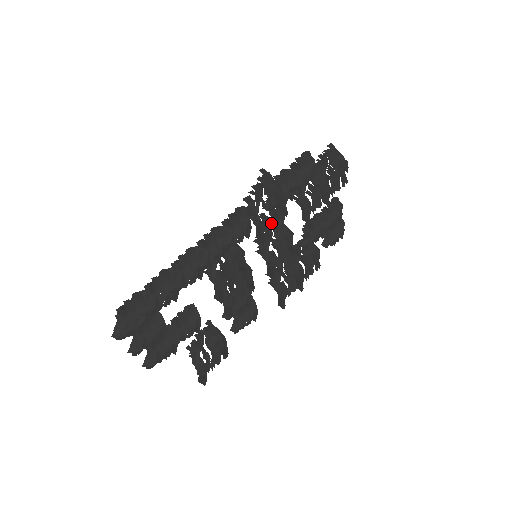
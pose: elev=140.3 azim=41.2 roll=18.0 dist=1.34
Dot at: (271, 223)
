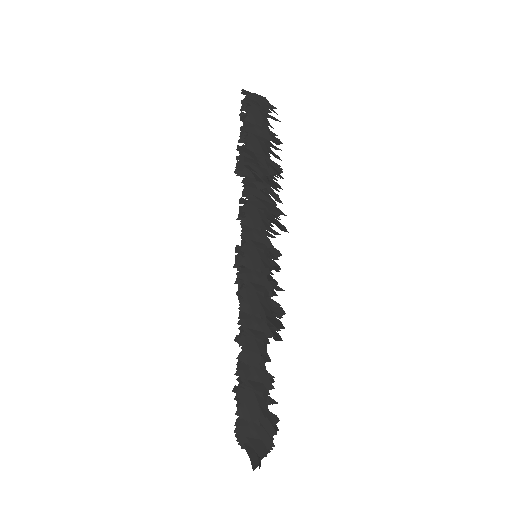
Dot at: occluded
